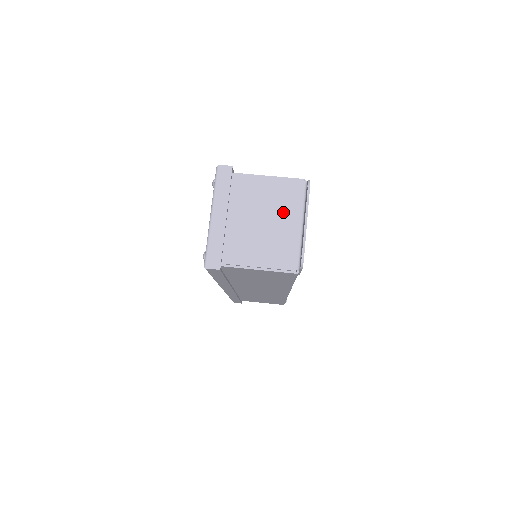
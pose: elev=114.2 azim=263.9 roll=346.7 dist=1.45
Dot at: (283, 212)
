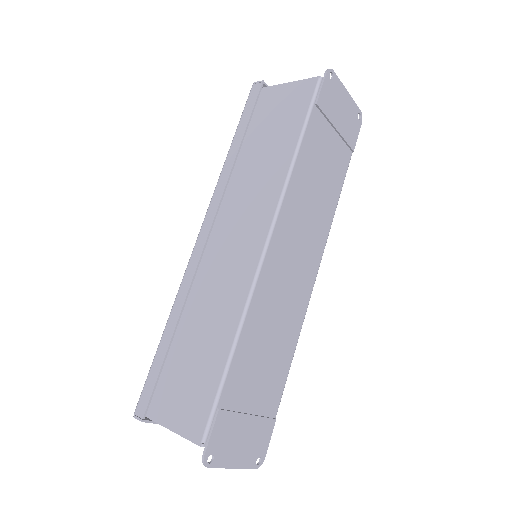
Dot at: occluded
